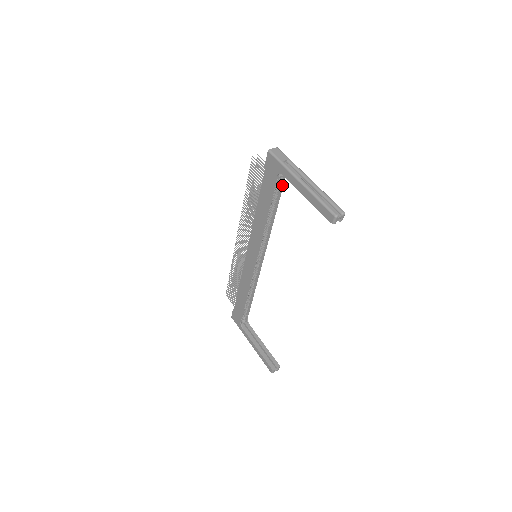
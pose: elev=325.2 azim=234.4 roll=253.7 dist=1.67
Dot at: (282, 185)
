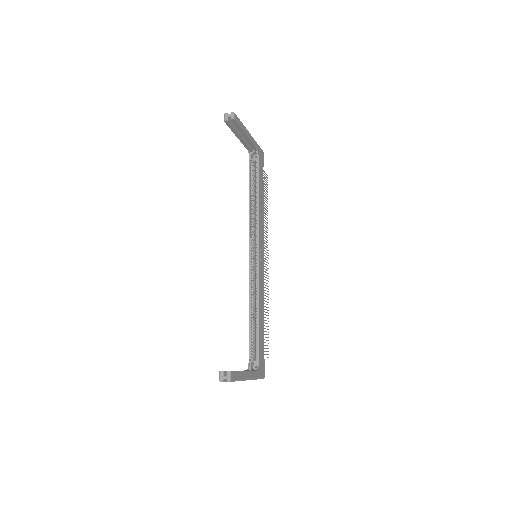
Dot at: (258, 168)
